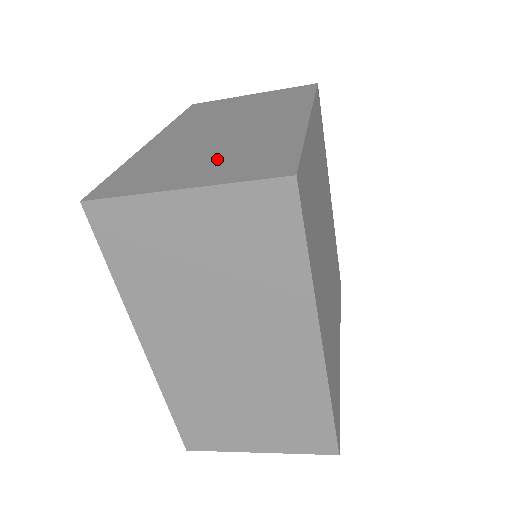
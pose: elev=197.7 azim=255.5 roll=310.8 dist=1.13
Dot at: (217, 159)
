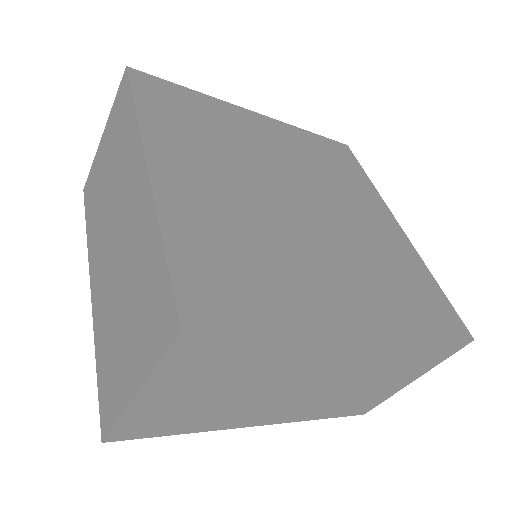
Dot at: occluded
